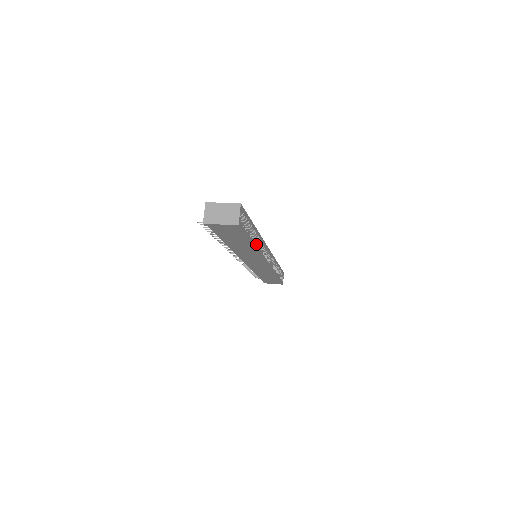
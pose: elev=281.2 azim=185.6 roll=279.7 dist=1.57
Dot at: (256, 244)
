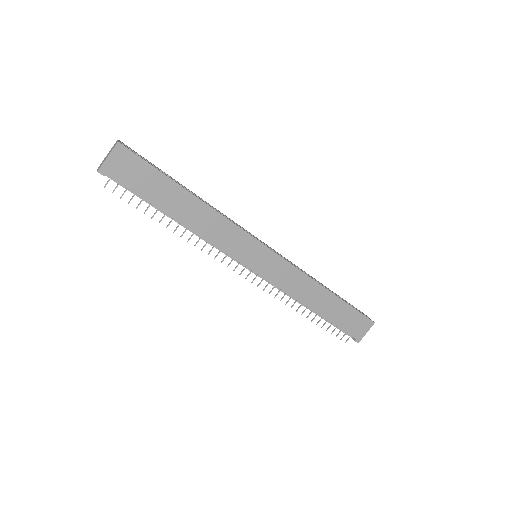
Dot at: (200, 200)
